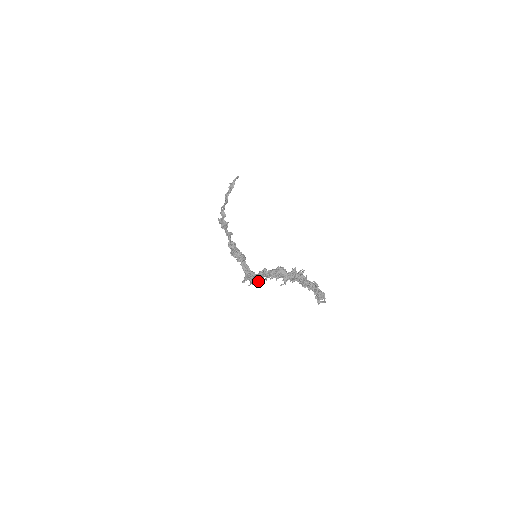
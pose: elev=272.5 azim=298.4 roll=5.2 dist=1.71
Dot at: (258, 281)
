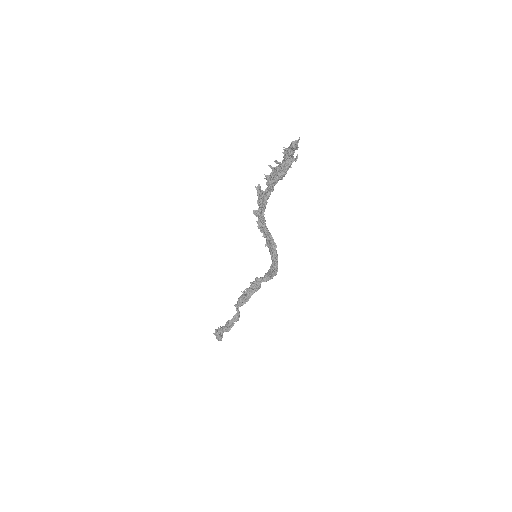
Dot at: (263, 228)
